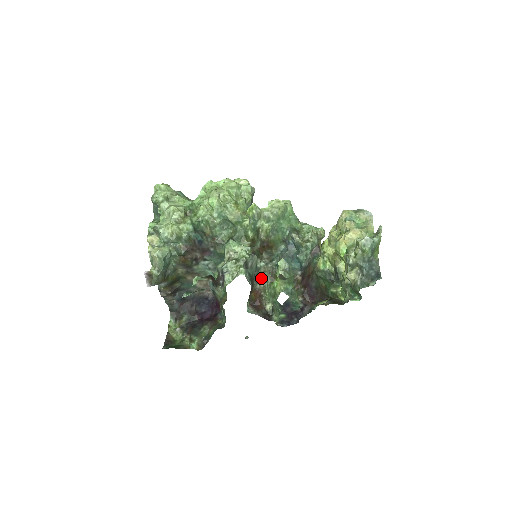
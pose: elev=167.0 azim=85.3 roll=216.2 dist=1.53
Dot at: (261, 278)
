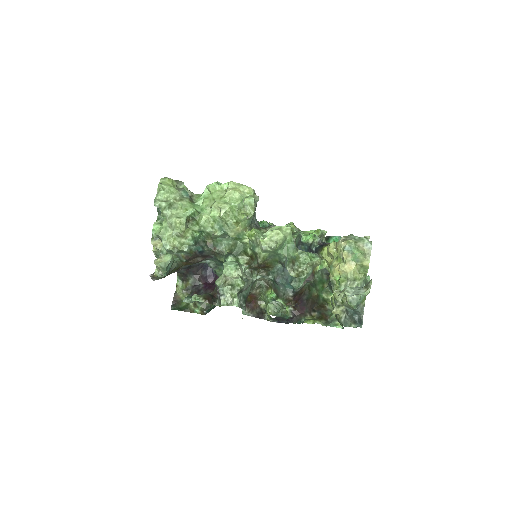
Dot at: (257, 285)
